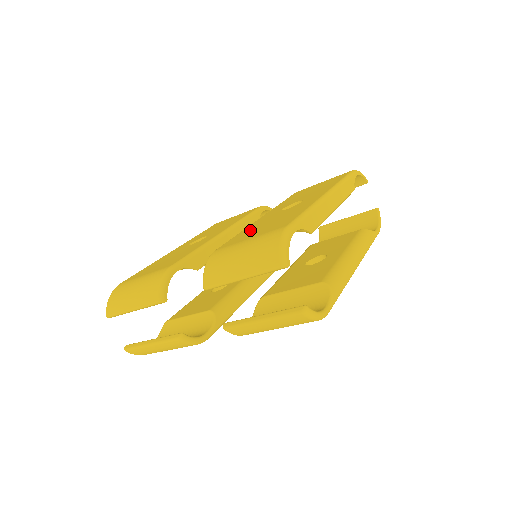
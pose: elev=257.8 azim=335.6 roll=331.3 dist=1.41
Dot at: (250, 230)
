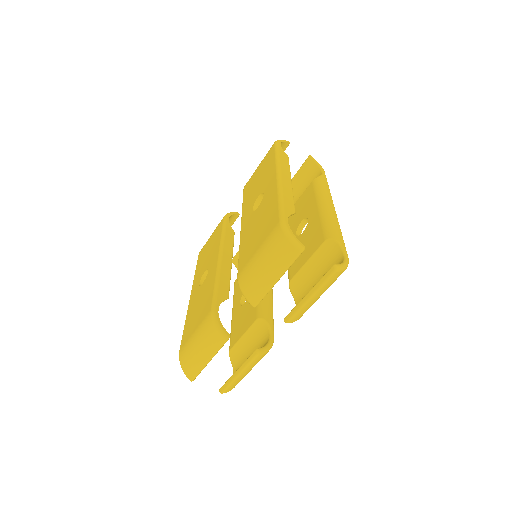
Dot at: (247, 242)
